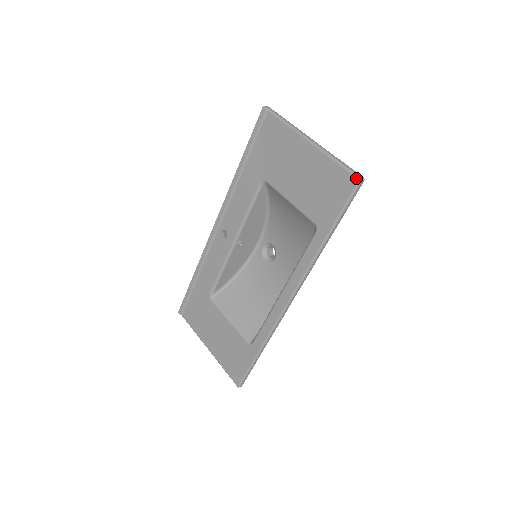
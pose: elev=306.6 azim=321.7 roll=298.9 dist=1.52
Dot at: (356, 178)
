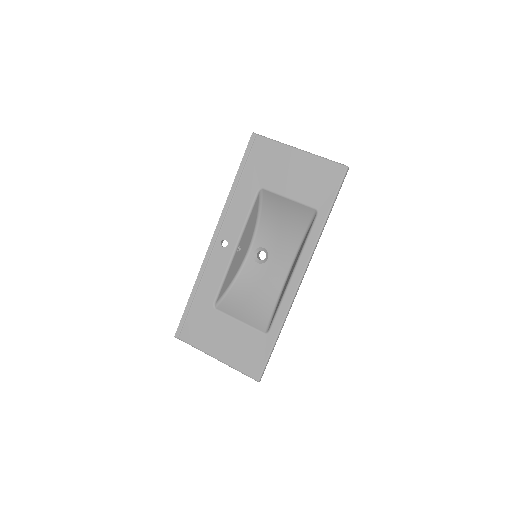
Dot at: (344, 167)
